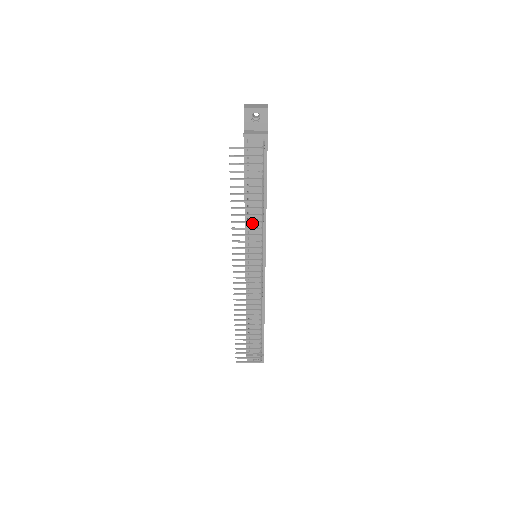
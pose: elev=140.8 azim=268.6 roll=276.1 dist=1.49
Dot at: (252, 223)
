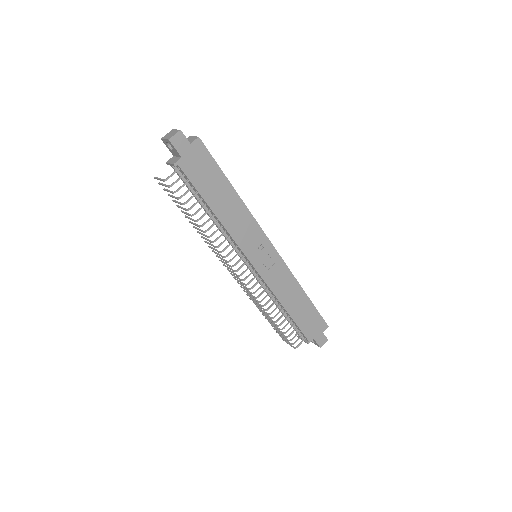
Dot at: (223, 231)
